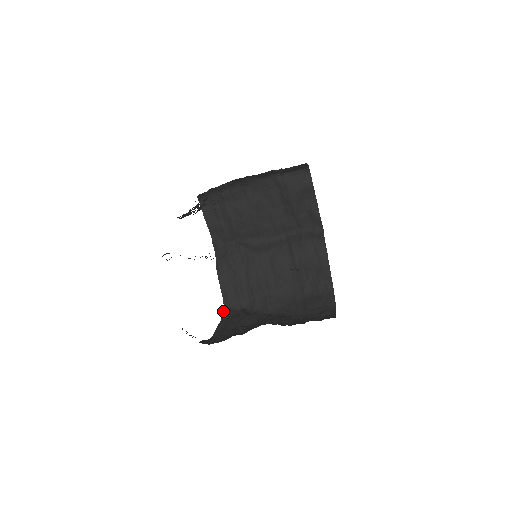
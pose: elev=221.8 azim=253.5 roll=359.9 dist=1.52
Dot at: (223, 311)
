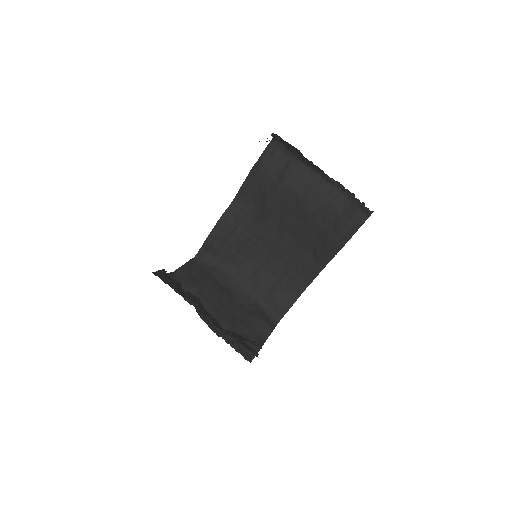
Dot at: occluded
